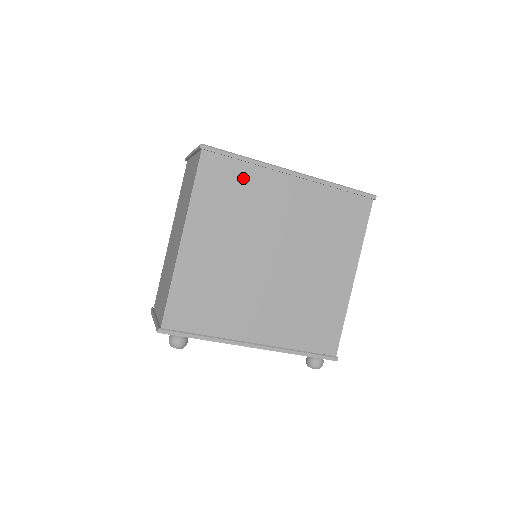
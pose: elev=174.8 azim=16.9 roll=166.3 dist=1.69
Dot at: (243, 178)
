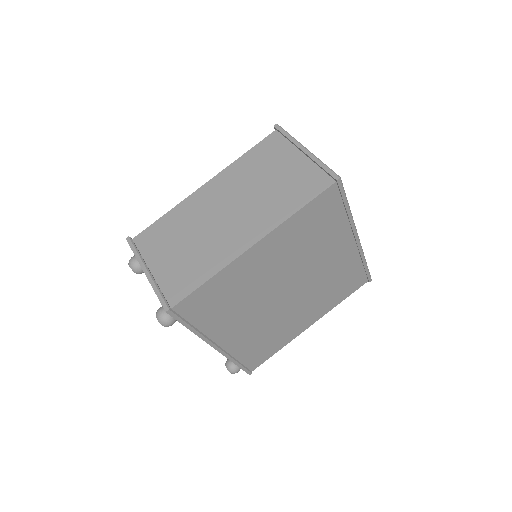
Dot at: (332, 222)
